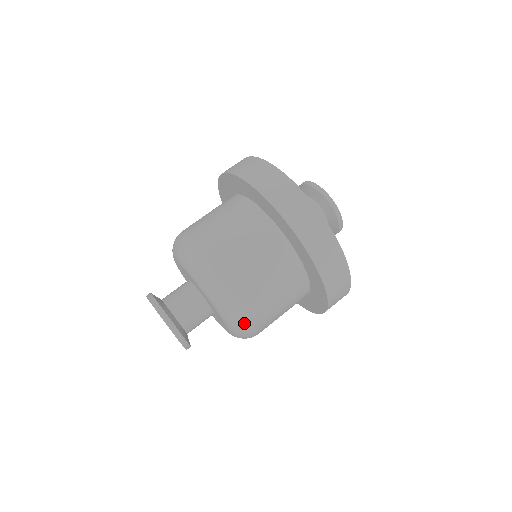
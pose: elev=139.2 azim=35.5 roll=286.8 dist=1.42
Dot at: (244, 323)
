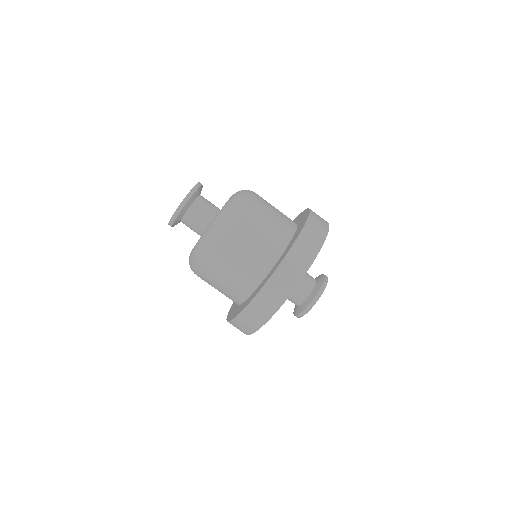
Dot at: (231, 214)
